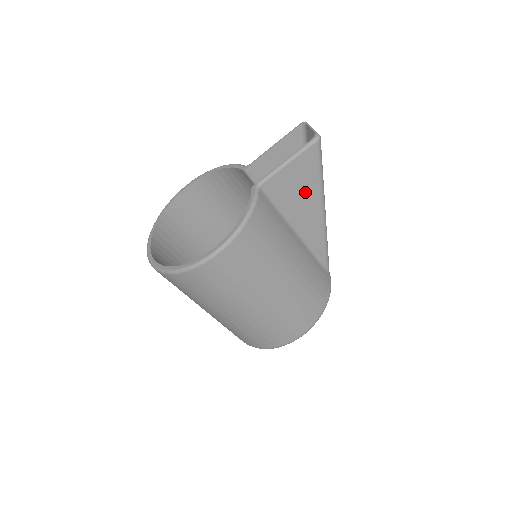
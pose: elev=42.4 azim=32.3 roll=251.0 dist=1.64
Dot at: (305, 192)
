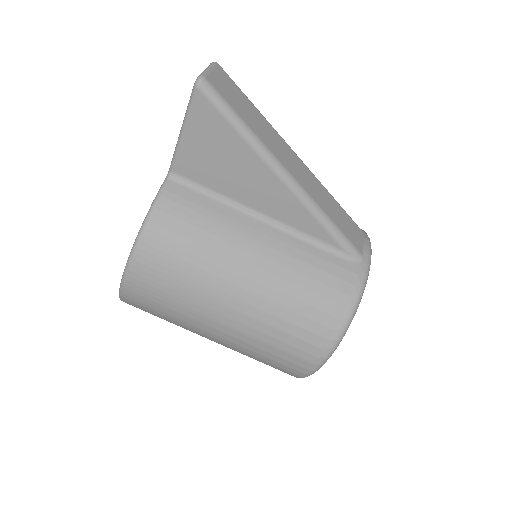
Dot at: (235, 162)
